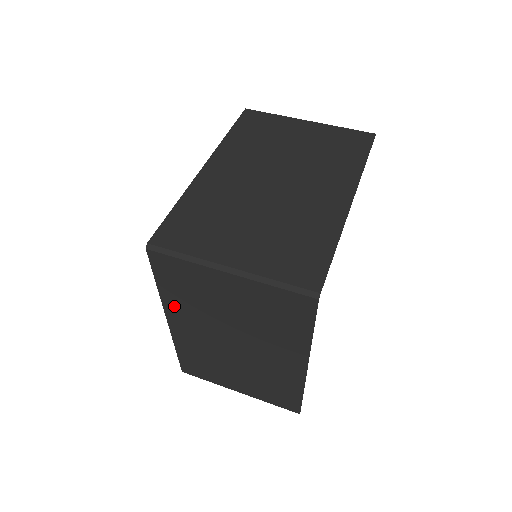
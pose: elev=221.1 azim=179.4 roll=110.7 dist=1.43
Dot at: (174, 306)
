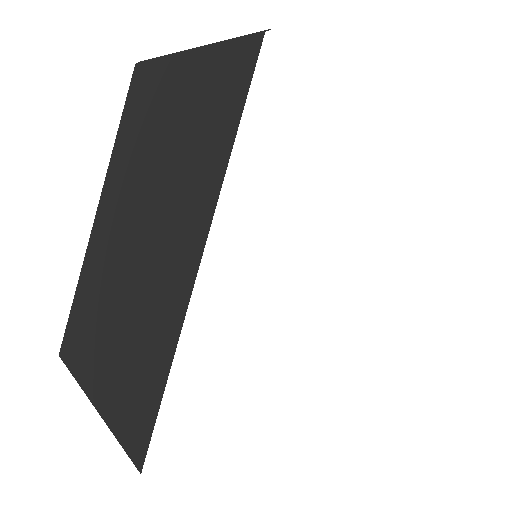
Dot at: (115, 169)
